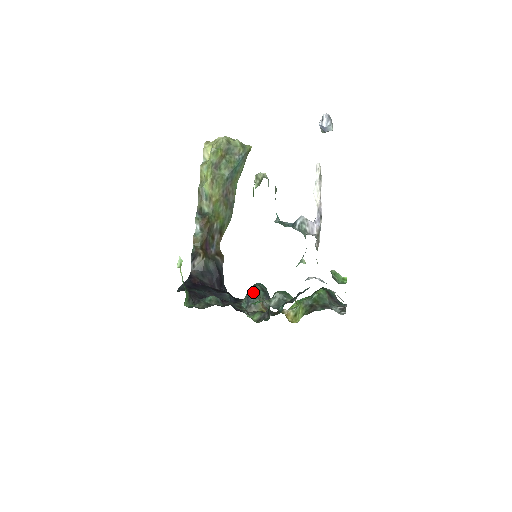
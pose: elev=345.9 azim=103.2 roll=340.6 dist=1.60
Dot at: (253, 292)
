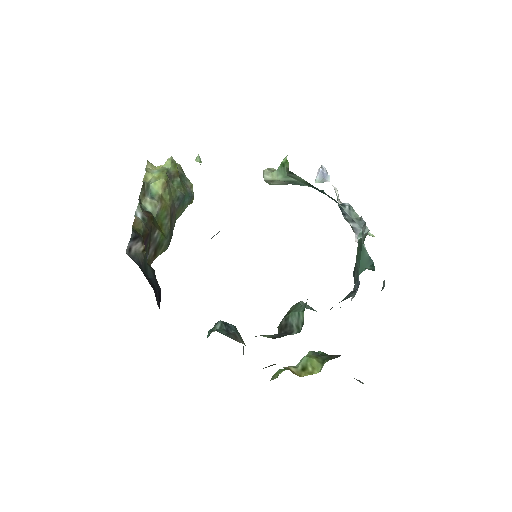
Dot at: occluded
